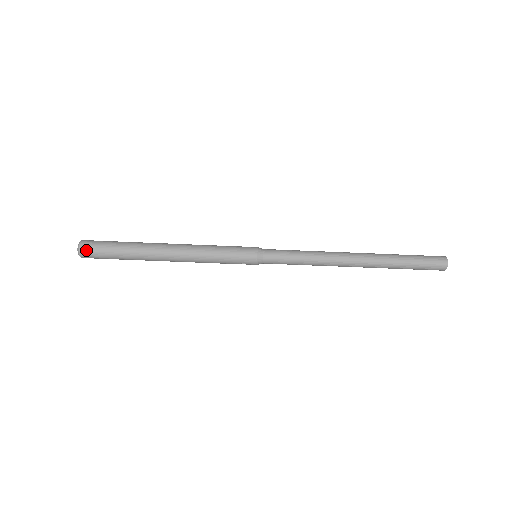
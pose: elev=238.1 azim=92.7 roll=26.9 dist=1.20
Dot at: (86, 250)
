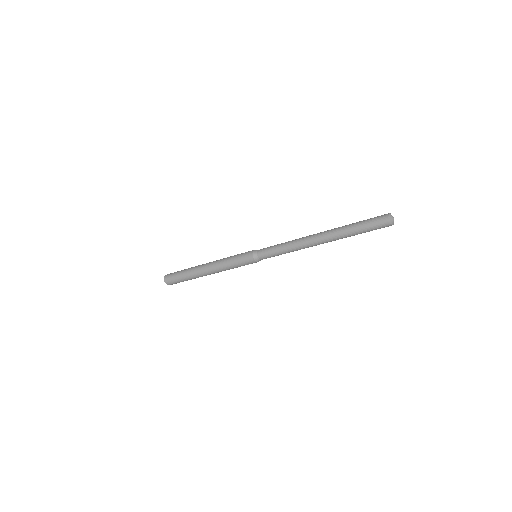
Dot at: (168, 281)
